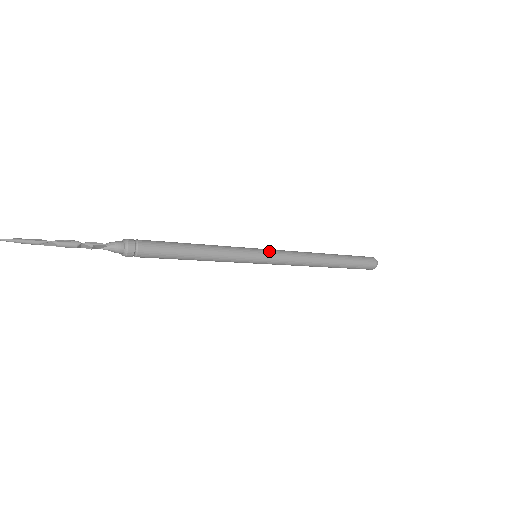
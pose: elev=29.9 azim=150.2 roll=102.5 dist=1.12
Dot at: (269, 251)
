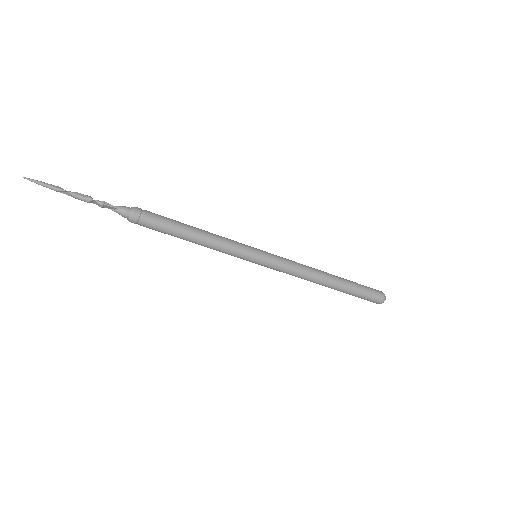
Dot at: (270, 255)
